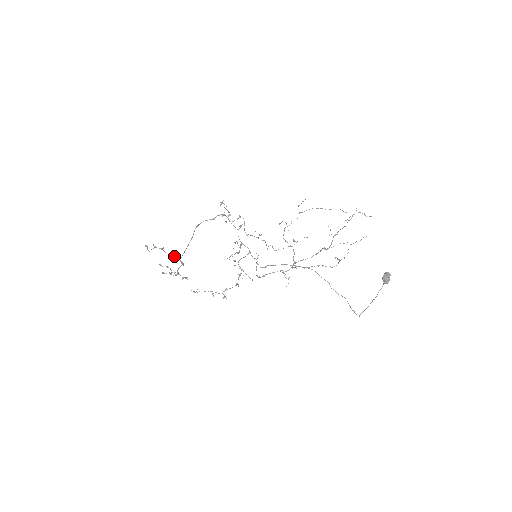
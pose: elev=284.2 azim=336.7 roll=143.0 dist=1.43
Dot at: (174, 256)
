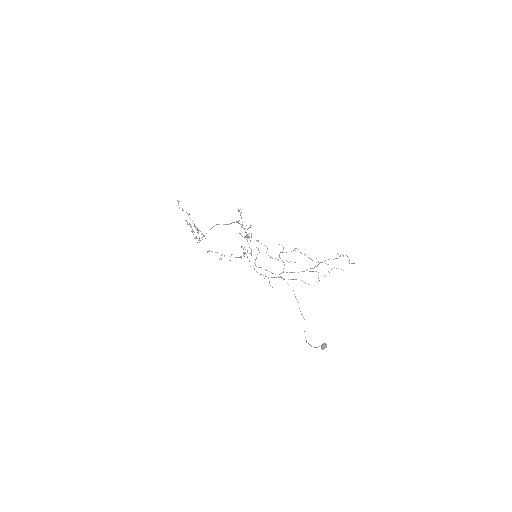
Dot at: occluded
